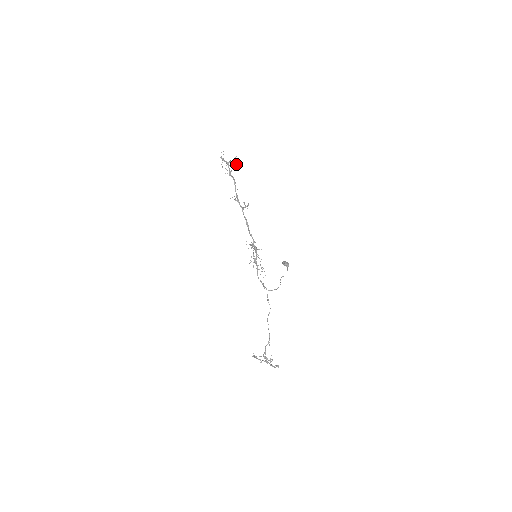
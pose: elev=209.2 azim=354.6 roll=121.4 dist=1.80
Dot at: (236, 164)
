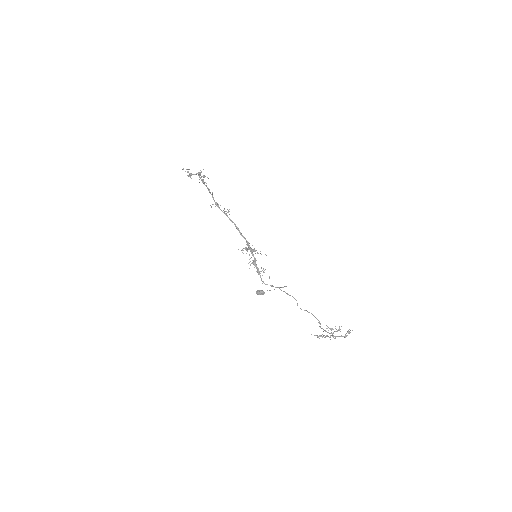
Dot at: (205, 176)
